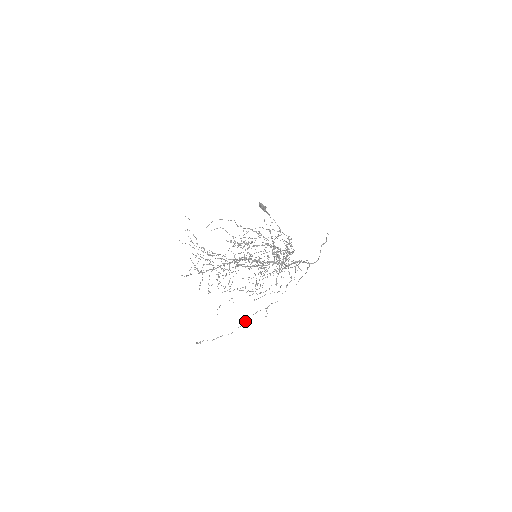
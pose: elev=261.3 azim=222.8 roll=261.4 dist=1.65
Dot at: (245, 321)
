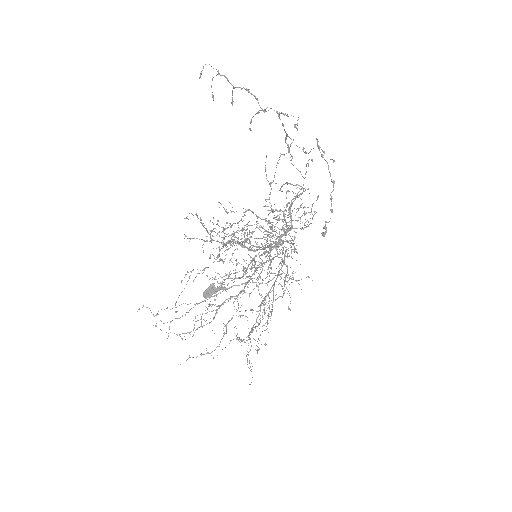
Dot at: occluded
